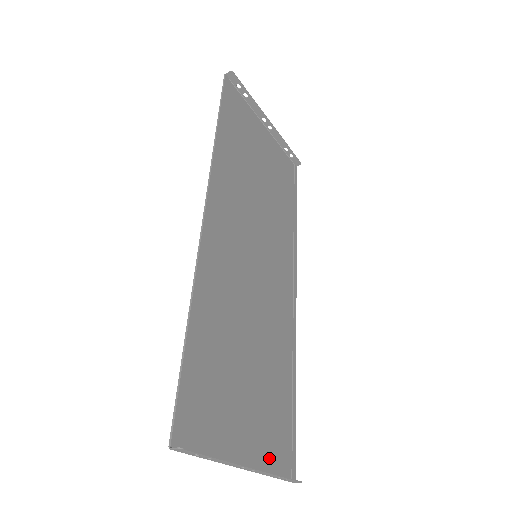
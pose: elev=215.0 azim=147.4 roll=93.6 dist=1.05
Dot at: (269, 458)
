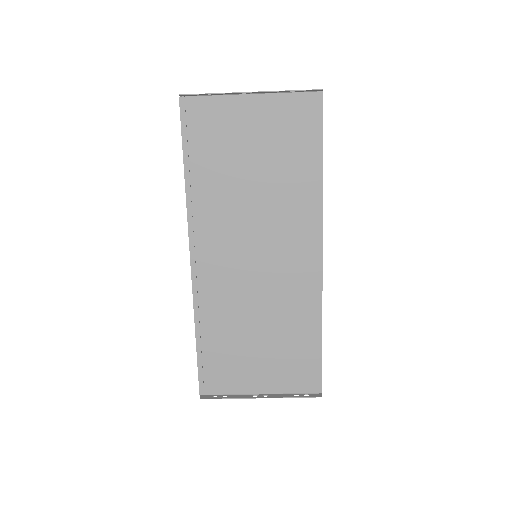
Dot at: (289, 385)
